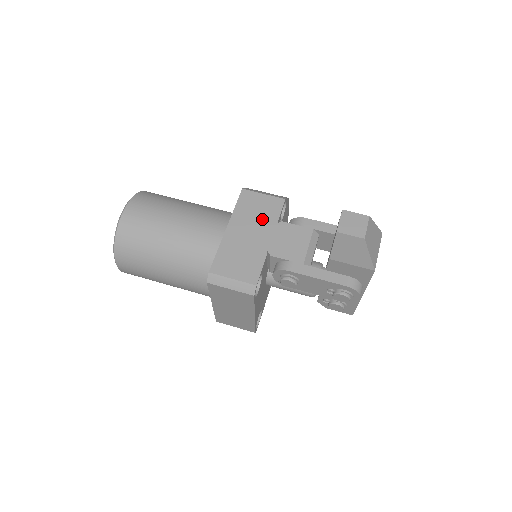
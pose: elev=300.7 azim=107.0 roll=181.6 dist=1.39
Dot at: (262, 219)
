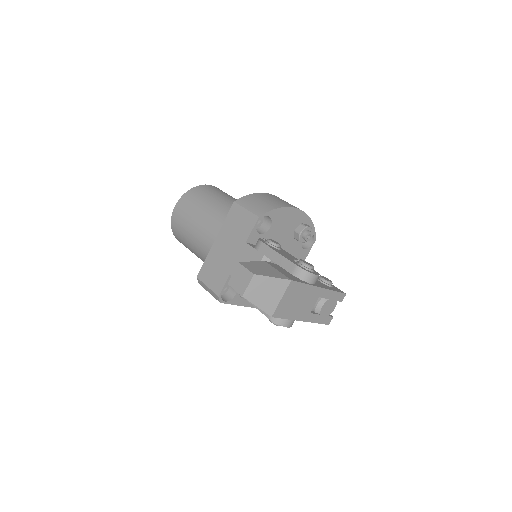
Dot at: (238, 235)
